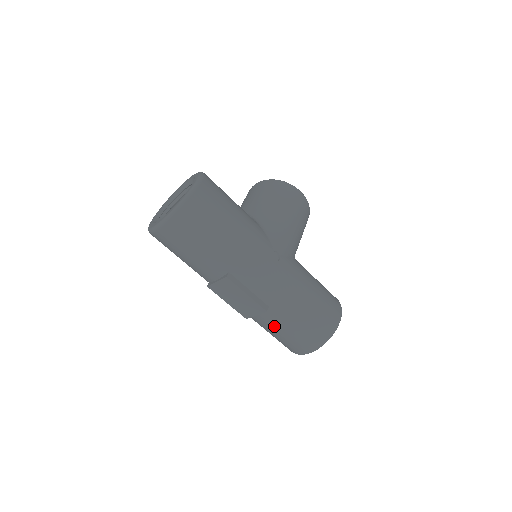
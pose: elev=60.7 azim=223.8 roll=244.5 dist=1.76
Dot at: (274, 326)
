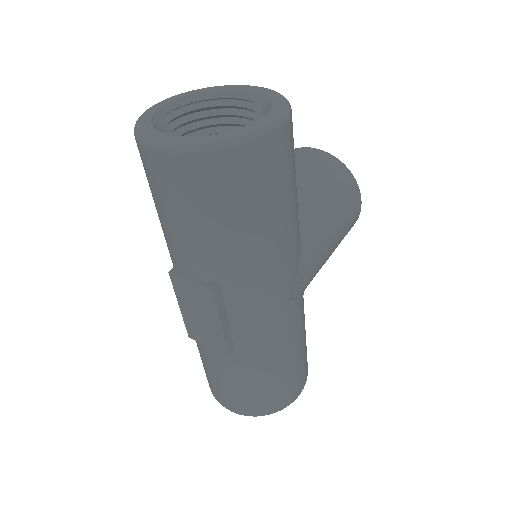
Dot at: (219, 367)
